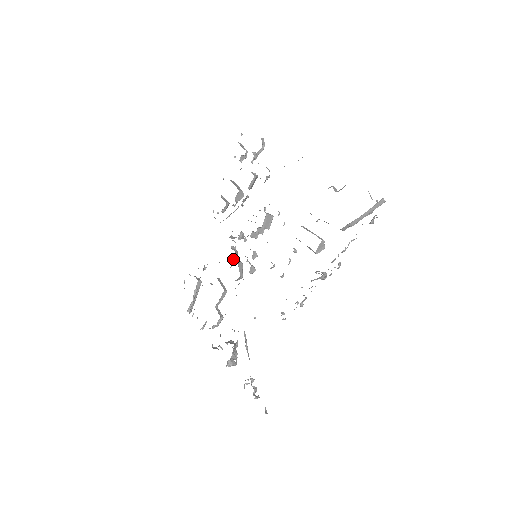
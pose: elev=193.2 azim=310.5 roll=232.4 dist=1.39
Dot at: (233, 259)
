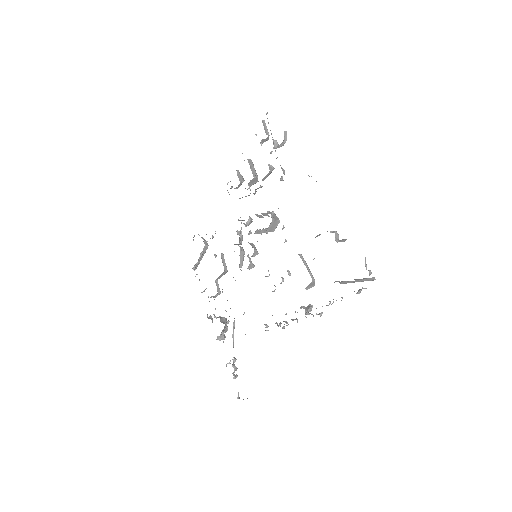
Dot at: (237, 244)
